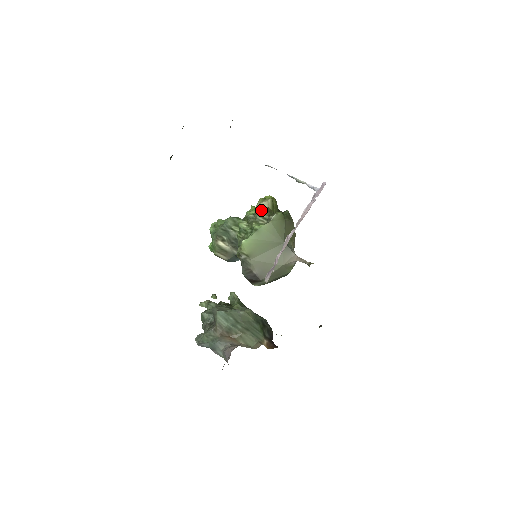
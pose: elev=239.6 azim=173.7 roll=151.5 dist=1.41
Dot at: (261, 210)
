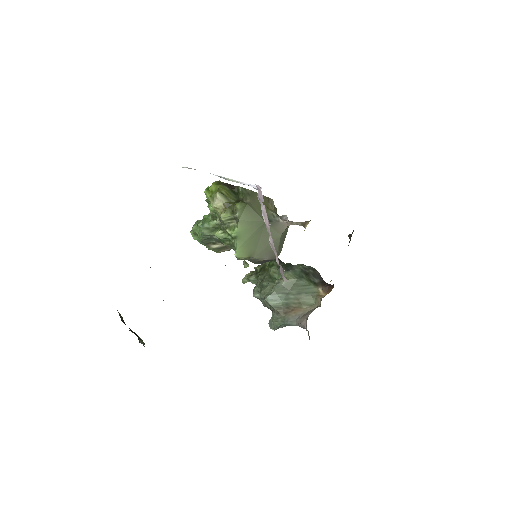
Dot at: (221, 212)
